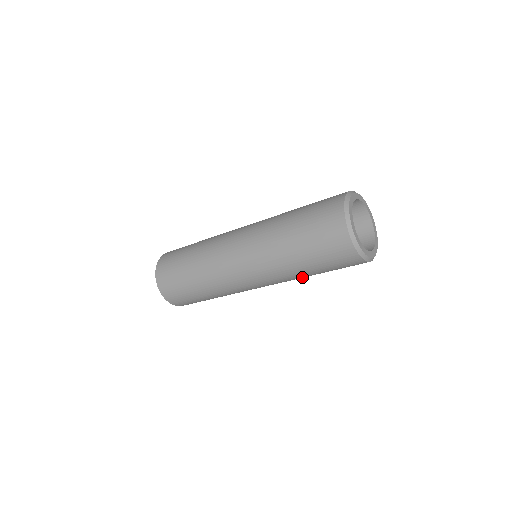
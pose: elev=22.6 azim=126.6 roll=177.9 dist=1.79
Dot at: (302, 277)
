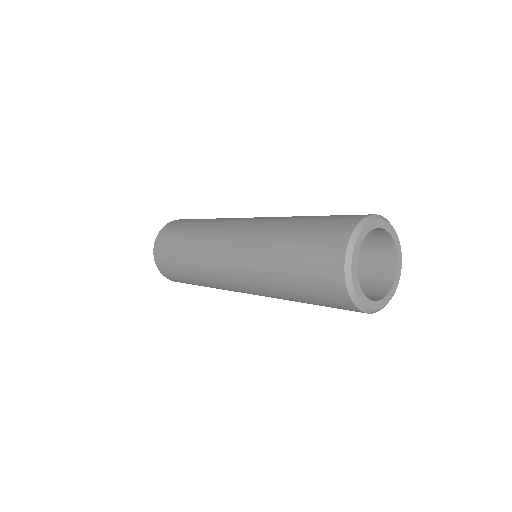
Dot at: occluded
